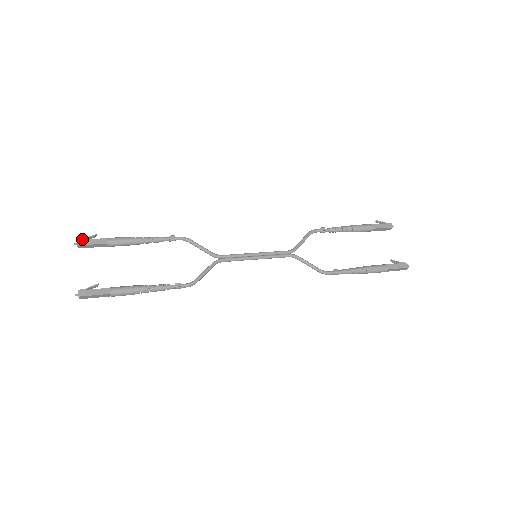
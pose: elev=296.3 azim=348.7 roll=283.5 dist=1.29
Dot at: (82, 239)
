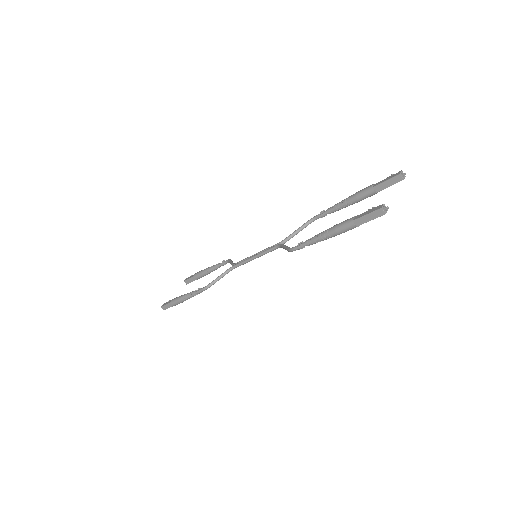
Dot at: (188, 277)
